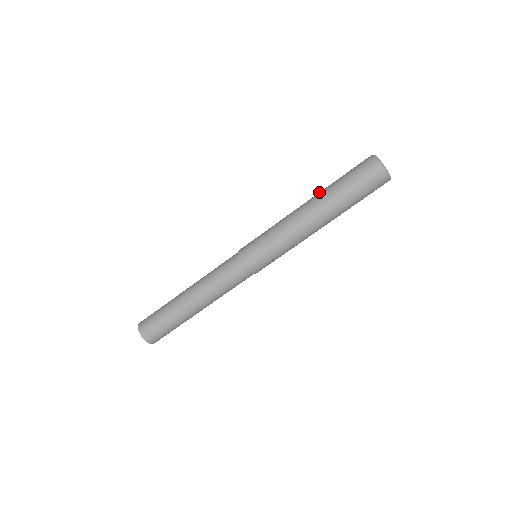
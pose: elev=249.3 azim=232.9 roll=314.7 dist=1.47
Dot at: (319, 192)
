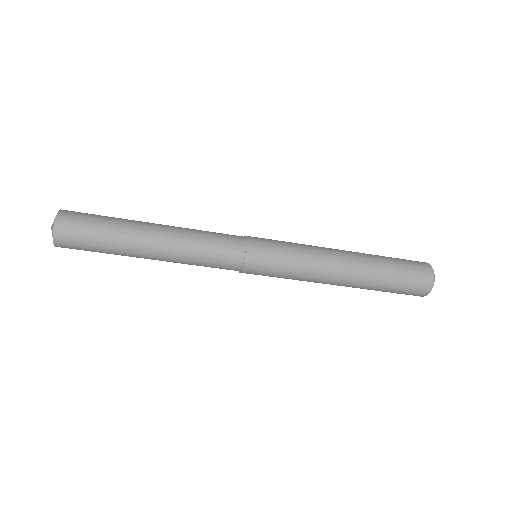
Dot at: (367, 267)
